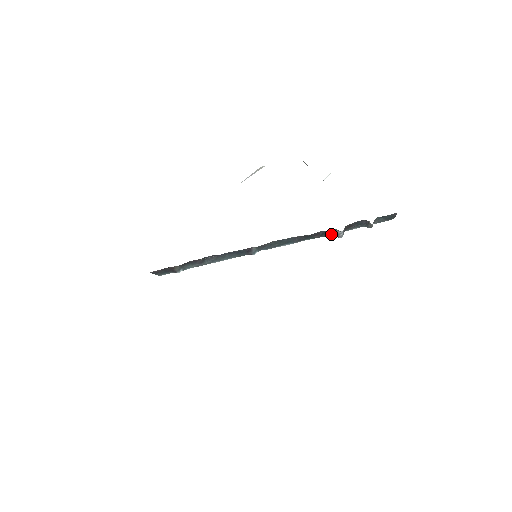
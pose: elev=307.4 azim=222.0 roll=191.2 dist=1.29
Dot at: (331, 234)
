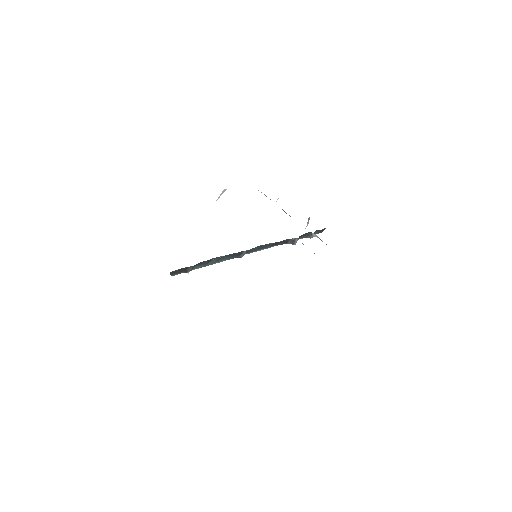
Dot at: (291, 242)
